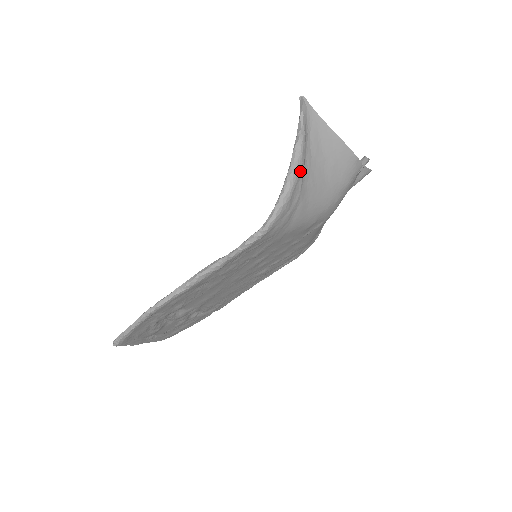
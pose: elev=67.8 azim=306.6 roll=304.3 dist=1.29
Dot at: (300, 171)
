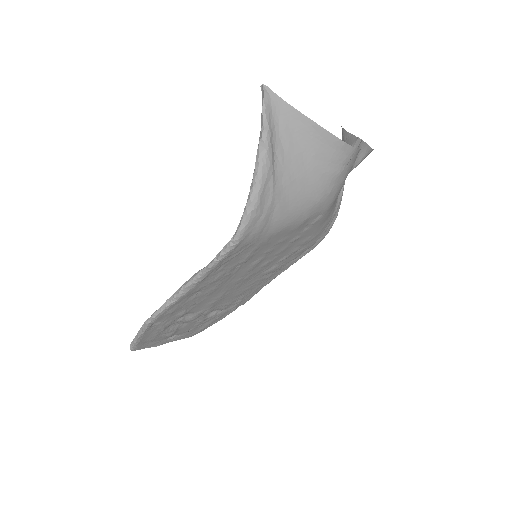
Dot at: (267, 171)
